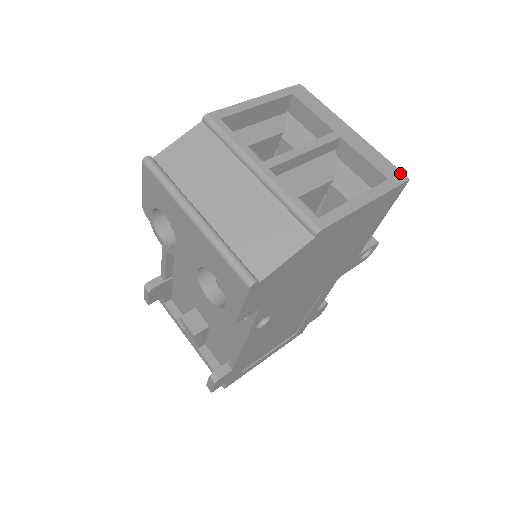
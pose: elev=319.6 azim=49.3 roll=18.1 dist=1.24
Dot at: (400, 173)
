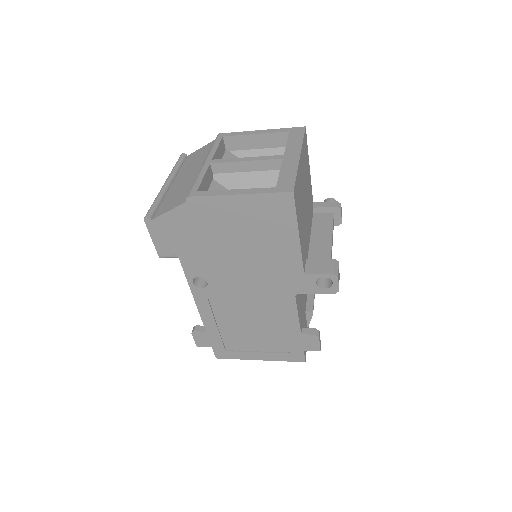
Dot at: (292, 186)
